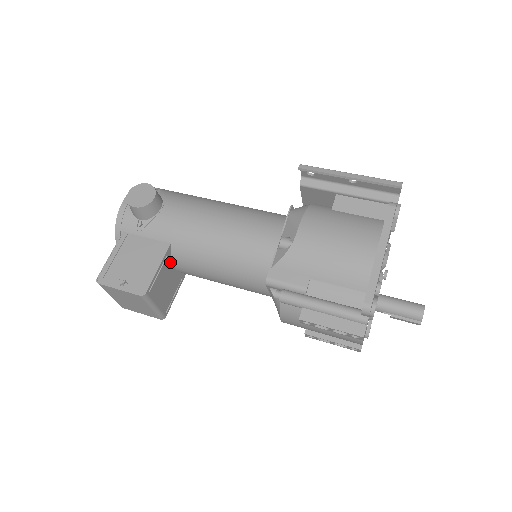
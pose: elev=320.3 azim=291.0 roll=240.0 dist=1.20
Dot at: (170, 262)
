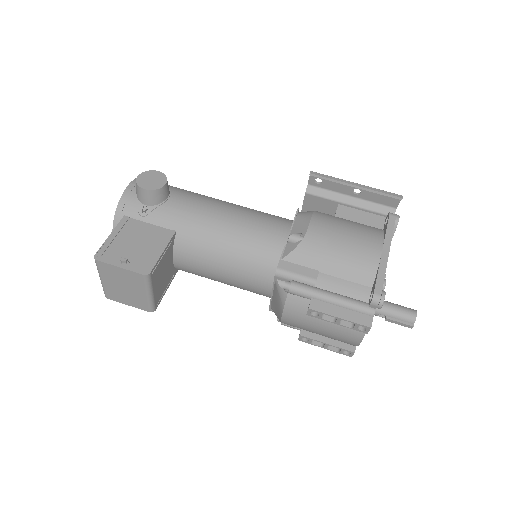
Dot at: (171, 251)
